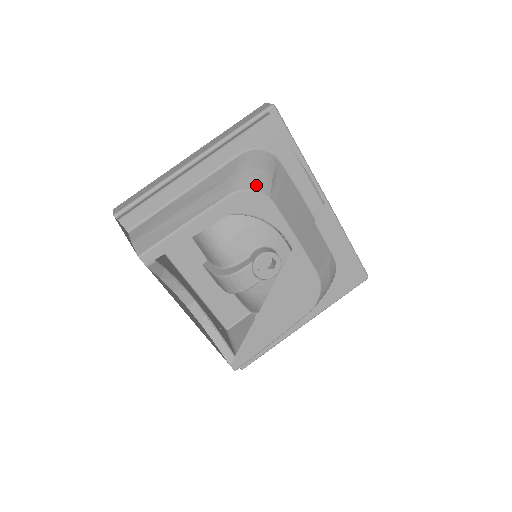
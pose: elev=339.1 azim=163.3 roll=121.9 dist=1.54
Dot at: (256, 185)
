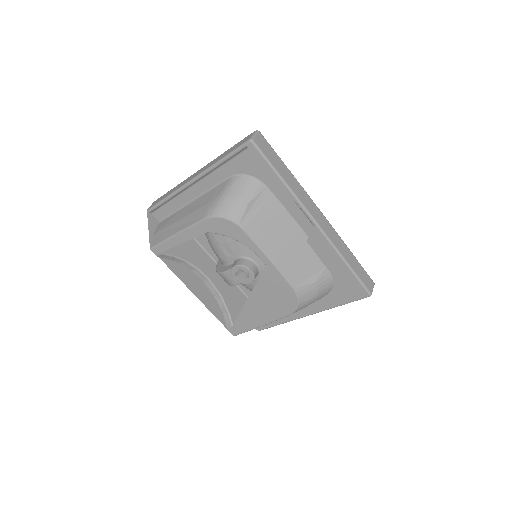
Dot at: (227, 213)
